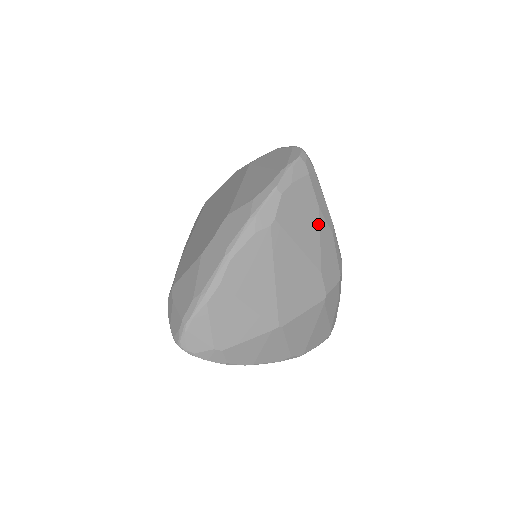
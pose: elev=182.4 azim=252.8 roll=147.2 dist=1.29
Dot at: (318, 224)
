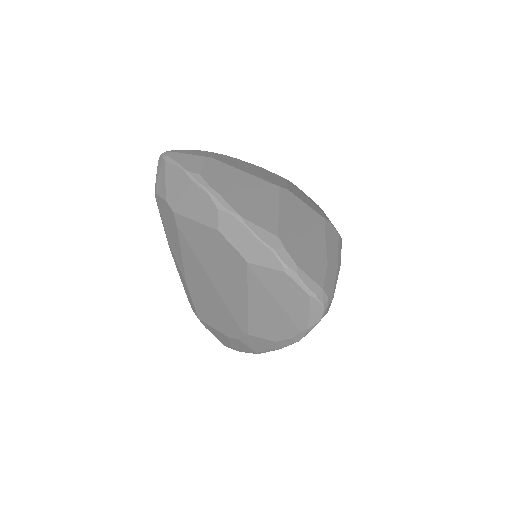
Dot at: occluded
